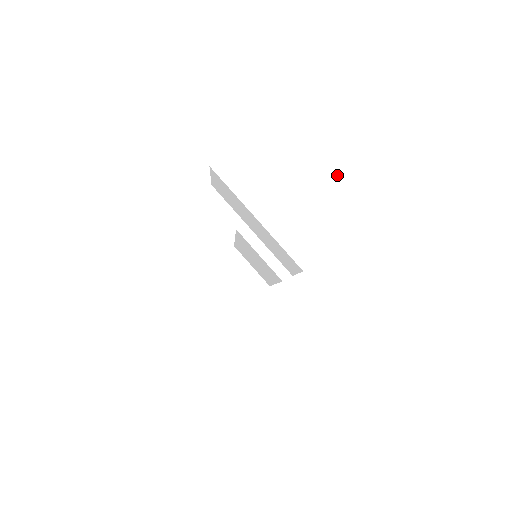
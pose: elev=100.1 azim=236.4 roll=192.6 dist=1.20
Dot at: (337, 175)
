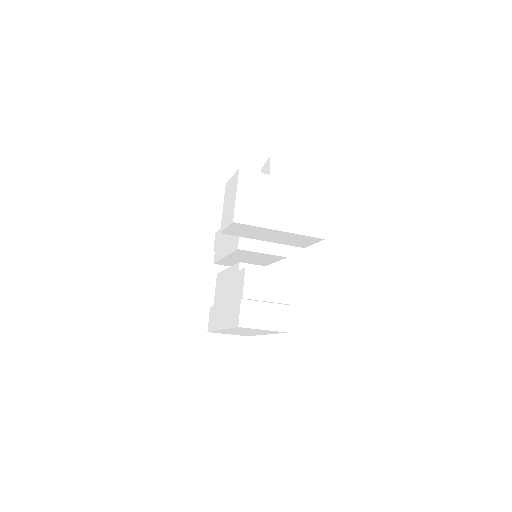
Dot at: (276, 171)
